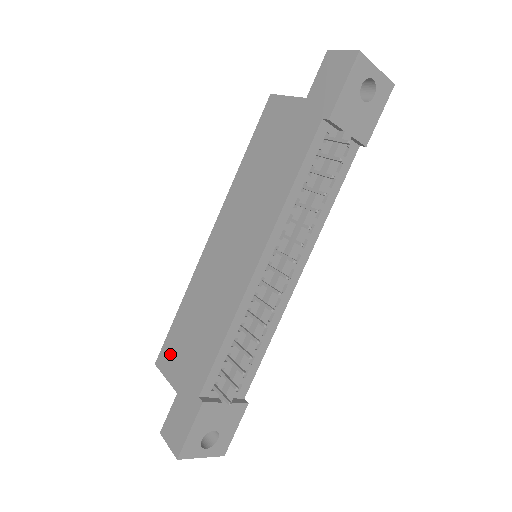
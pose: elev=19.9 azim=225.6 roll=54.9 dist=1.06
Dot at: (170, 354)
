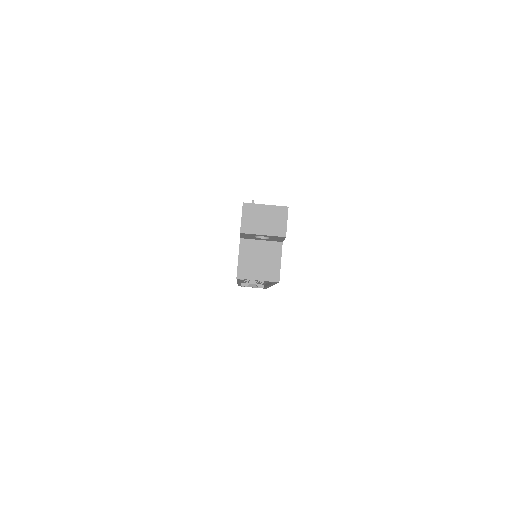
Dot at: occluded
